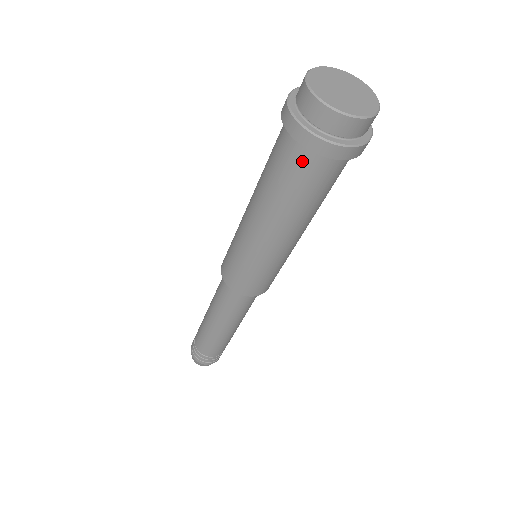
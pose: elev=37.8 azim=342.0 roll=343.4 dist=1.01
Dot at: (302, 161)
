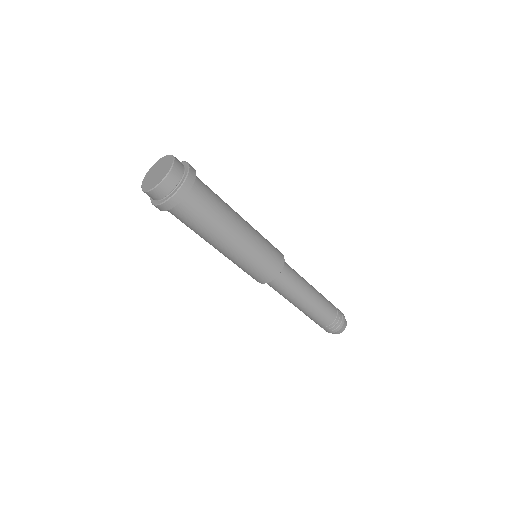
Dot at: (189, 206)
